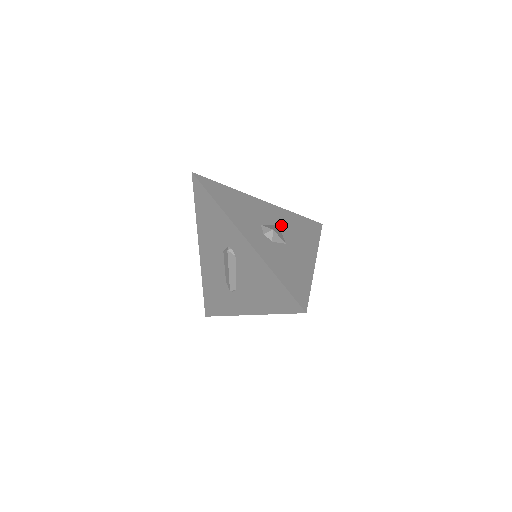
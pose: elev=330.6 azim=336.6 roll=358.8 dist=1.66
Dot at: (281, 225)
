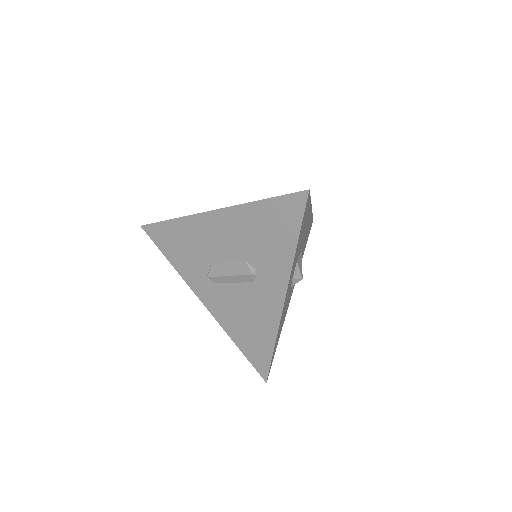
Dot at: (302, 248)
